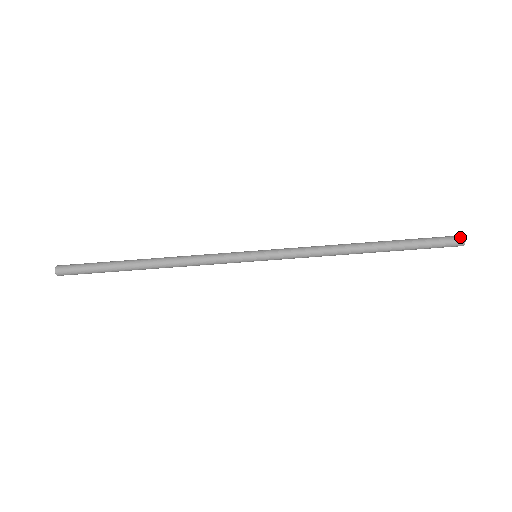
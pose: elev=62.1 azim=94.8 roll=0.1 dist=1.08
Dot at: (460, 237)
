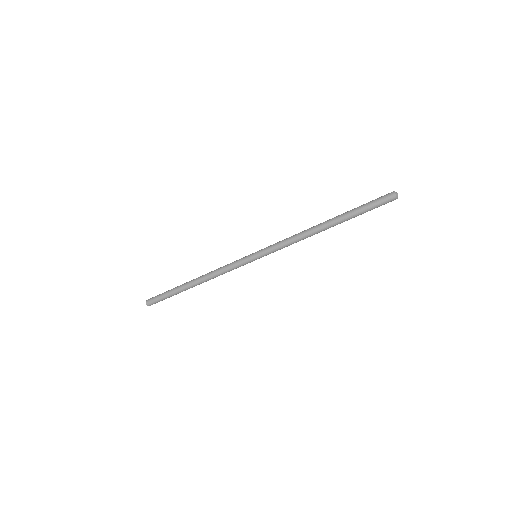
Dot at: (391, 192)
